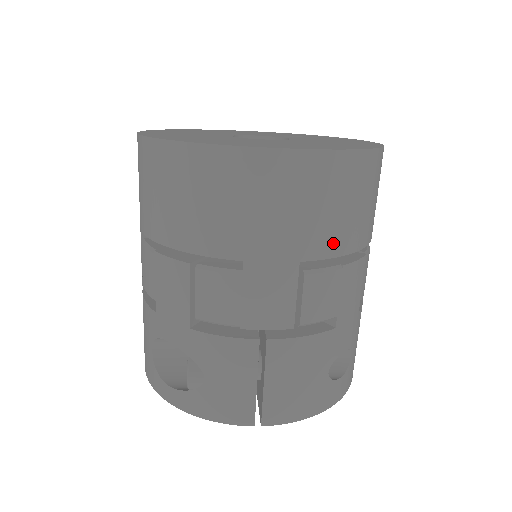
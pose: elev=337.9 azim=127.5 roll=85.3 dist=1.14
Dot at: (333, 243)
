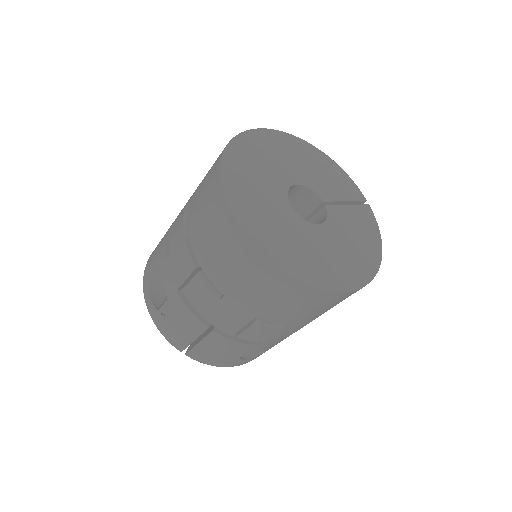
Dot at: (285, 319)
